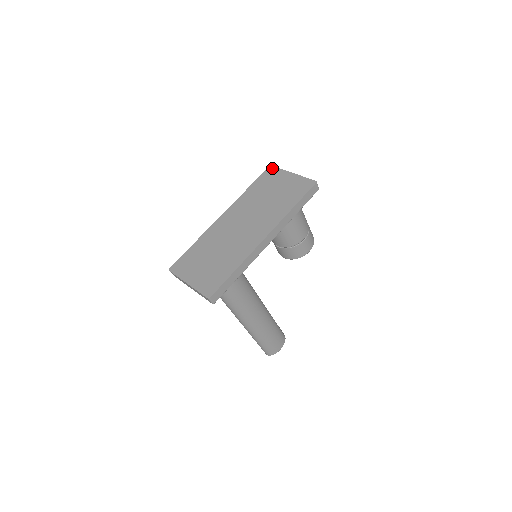
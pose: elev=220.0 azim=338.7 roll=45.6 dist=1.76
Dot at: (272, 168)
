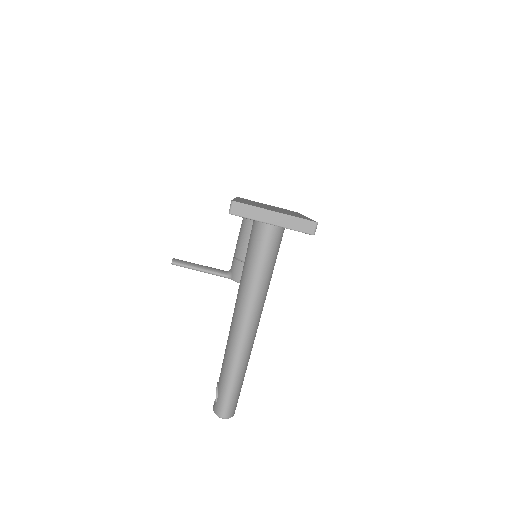
Dot at: occluded
